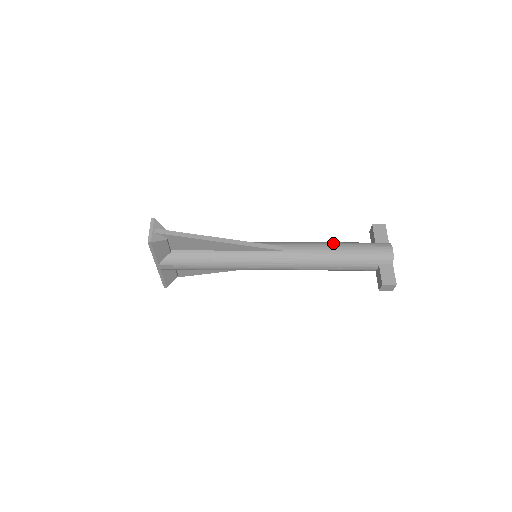
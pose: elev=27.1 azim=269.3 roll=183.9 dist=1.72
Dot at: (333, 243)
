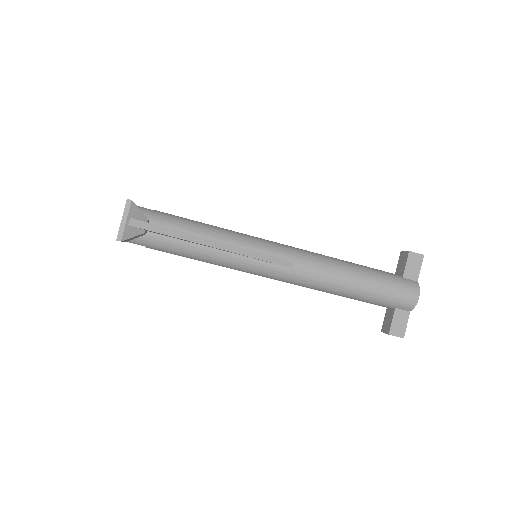
Dot at: (355, 270)
